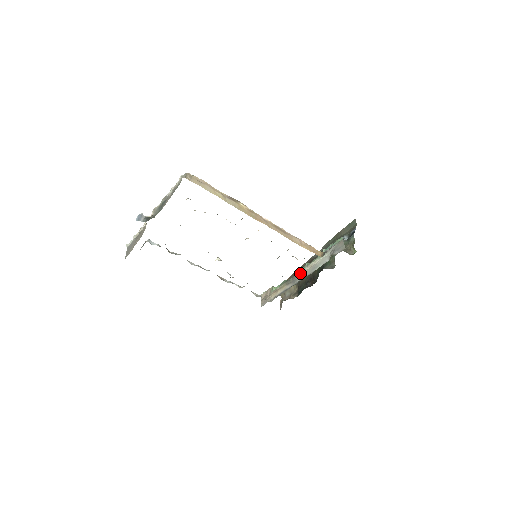
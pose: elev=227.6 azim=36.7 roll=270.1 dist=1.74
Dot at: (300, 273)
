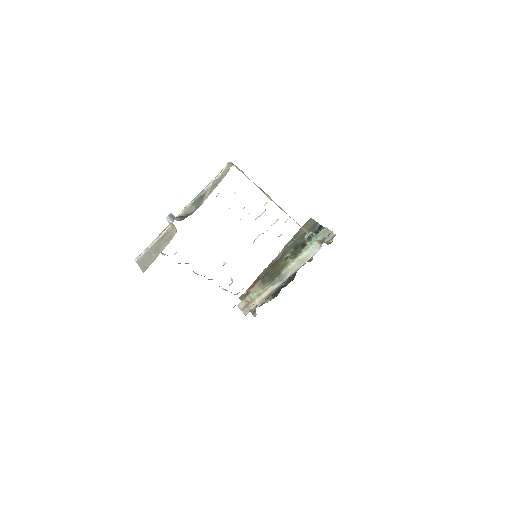
Dot at: (287, 270)
